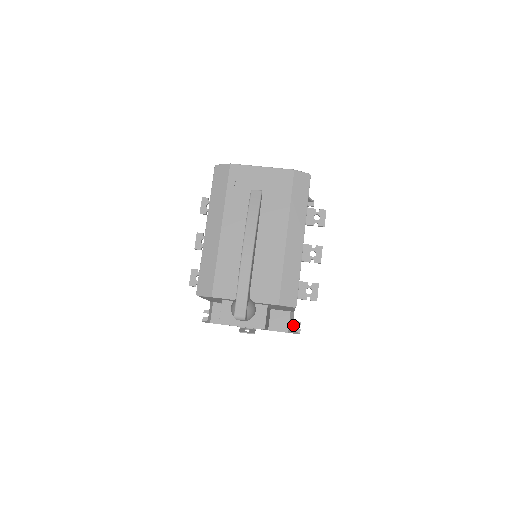
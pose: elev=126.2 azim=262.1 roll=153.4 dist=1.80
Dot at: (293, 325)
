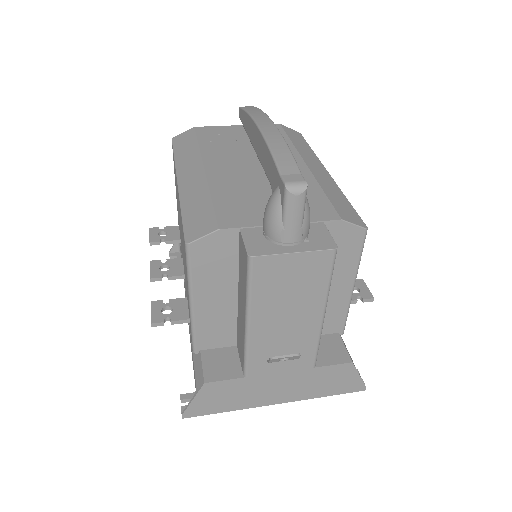
Dot at: occluded
